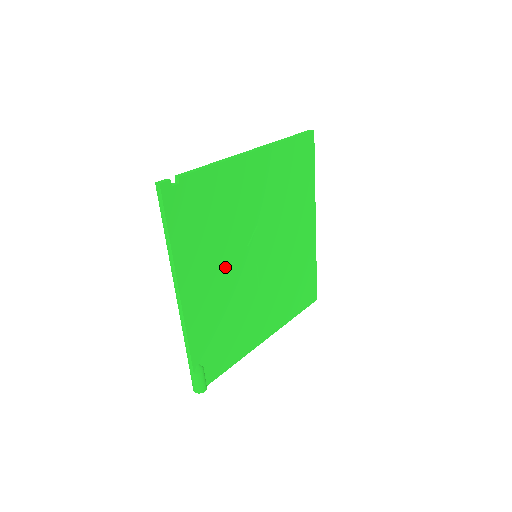
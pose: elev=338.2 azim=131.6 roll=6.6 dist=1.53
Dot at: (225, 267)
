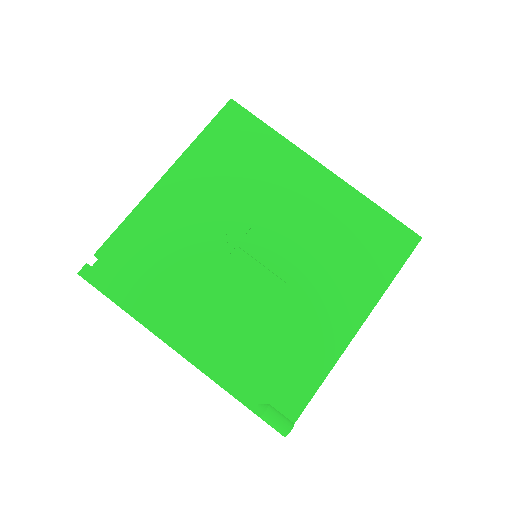
Dot at: (214, 292)
